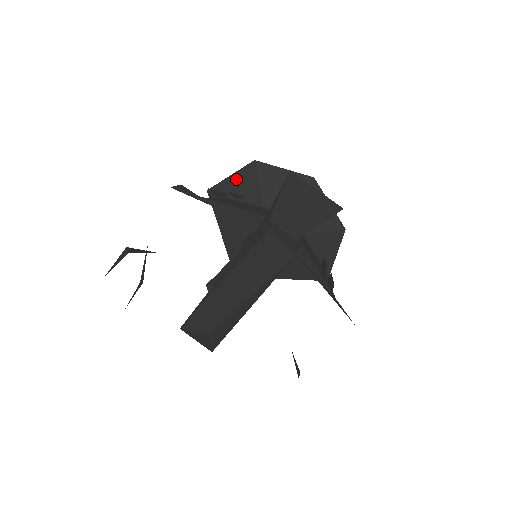
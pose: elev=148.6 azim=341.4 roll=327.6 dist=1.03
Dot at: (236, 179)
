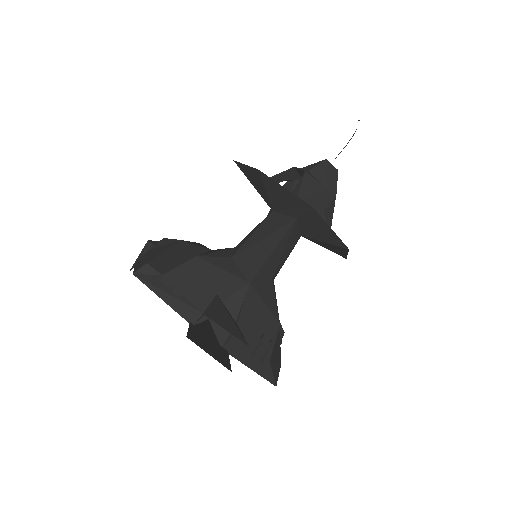
Dot at: (250, 171)
